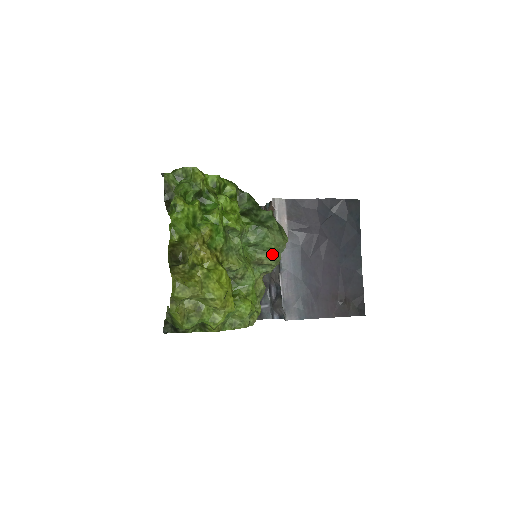
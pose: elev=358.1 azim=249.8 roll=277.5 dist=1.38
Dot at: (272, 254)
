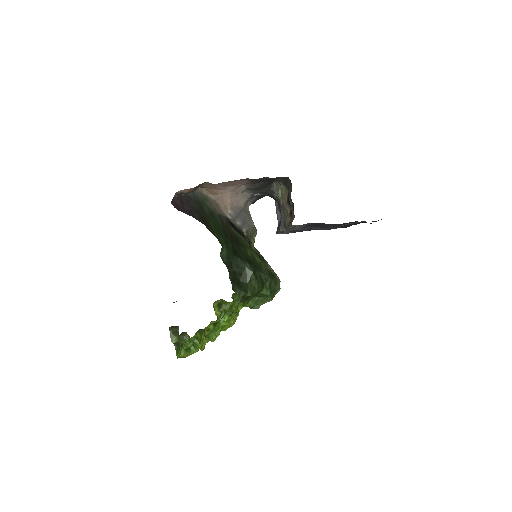
Dot at: occluded
